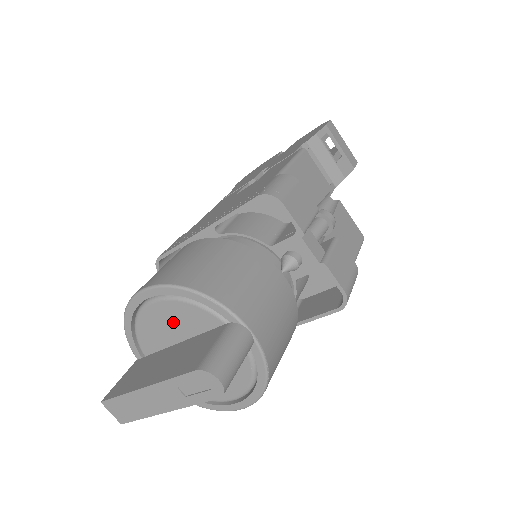
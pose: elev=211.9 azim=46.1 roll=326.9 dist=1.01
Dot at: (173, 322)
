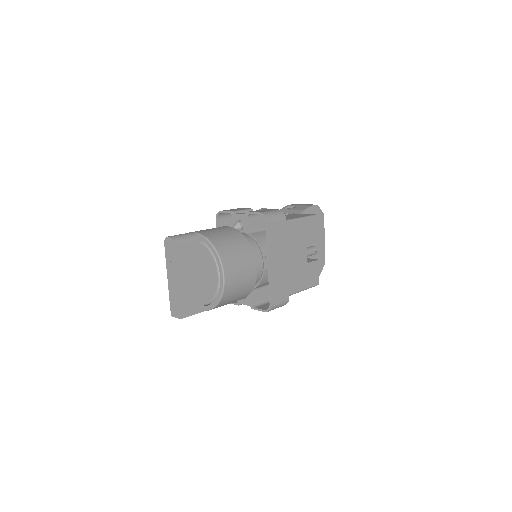
Dot at: occluded
